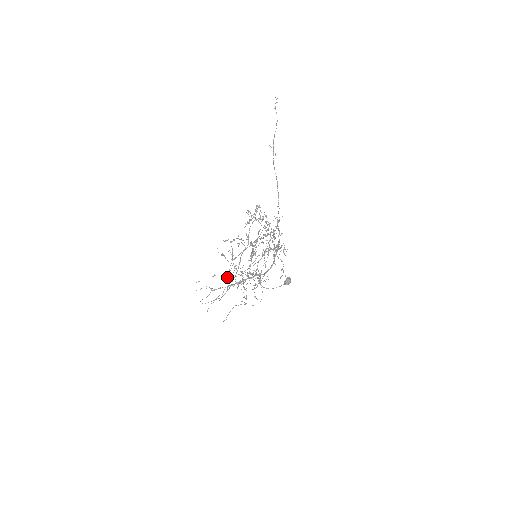
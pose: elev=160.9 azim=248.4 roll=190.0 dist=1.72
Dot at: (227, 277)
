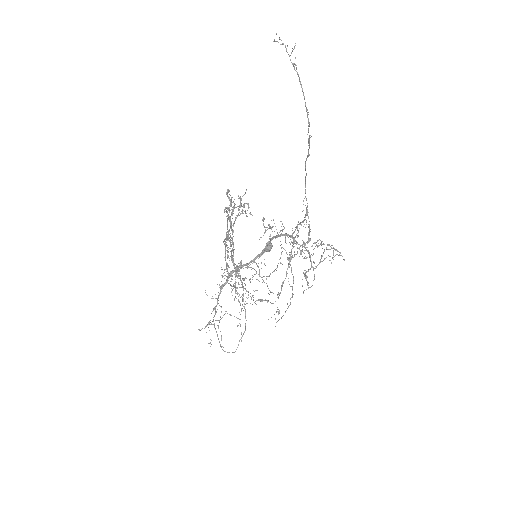
Dot at: occluded
